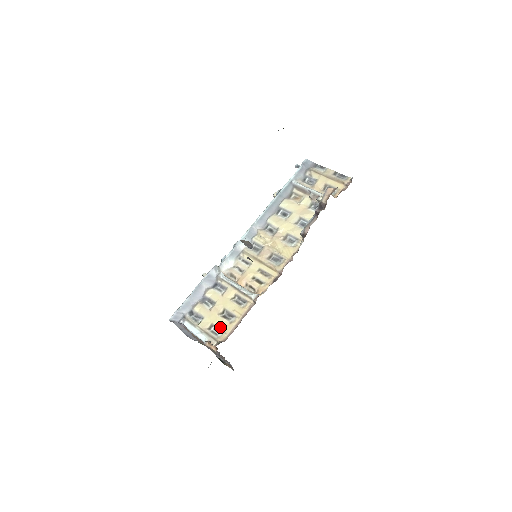
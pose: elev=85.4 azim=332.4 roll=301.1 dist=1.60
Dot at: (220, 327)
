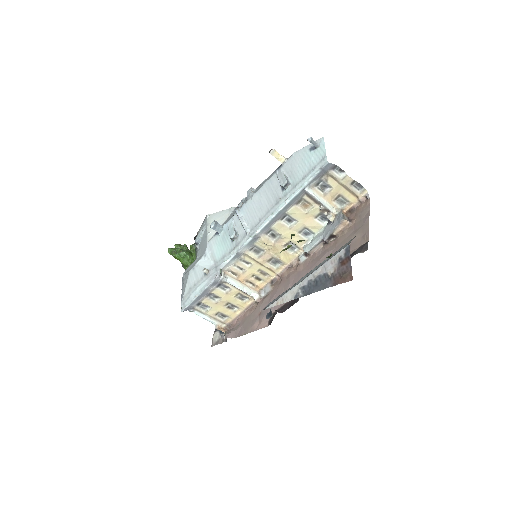
Dot at: (226, 314)
